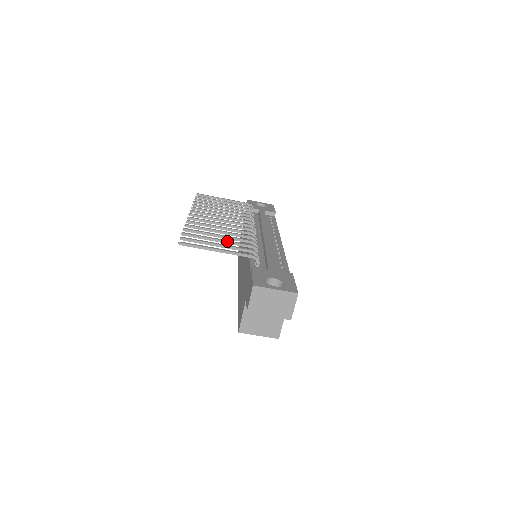
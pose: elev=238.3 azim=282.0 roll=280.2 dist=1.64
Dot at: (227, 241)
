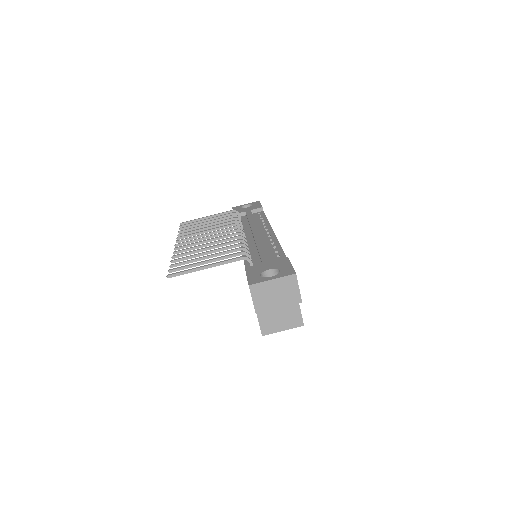
Dot at: (215, 254)
